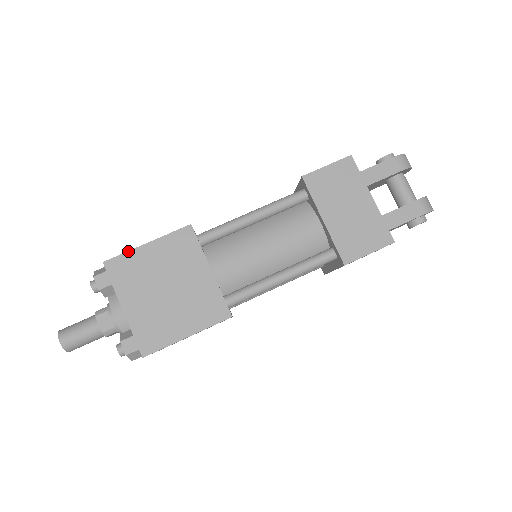
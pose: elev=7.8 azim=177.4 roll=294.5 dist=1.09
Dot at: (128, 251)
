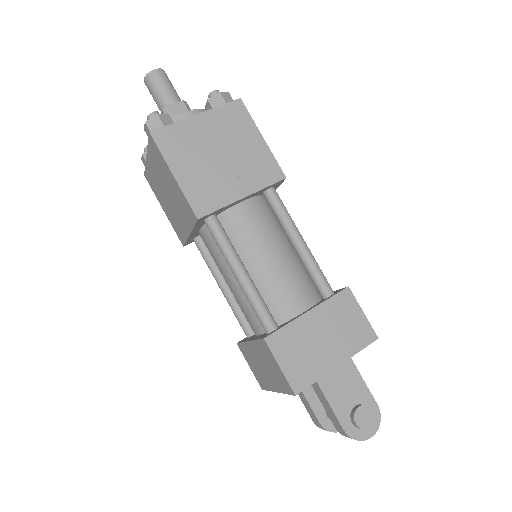
Dot at: (163, 156)
